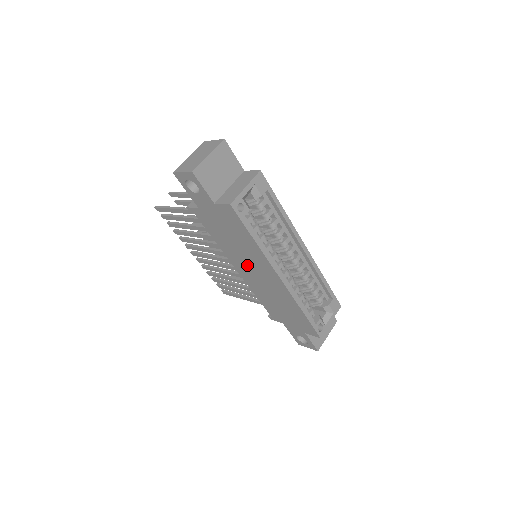
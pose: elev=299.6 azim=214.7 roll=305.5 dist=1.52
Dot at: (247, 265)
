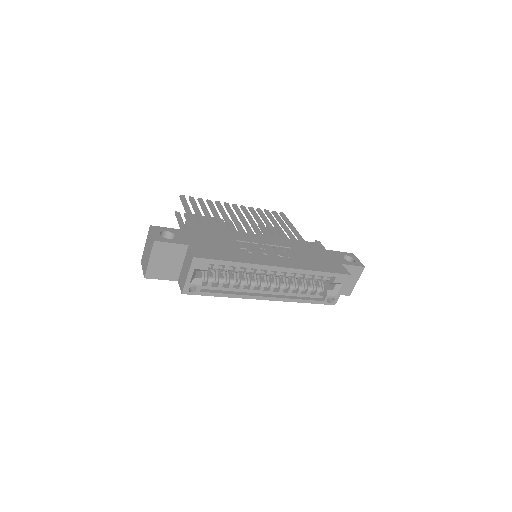
Dot at: occluded
